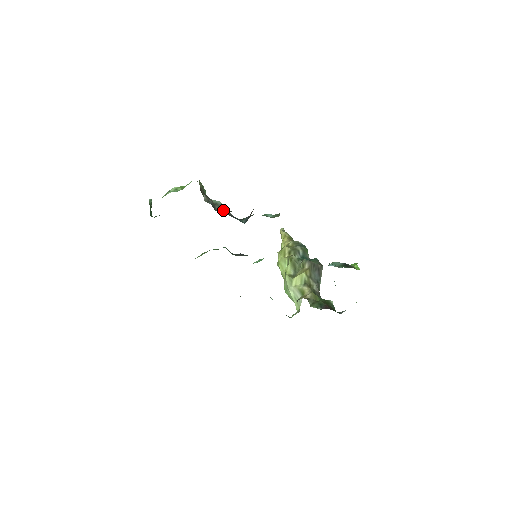
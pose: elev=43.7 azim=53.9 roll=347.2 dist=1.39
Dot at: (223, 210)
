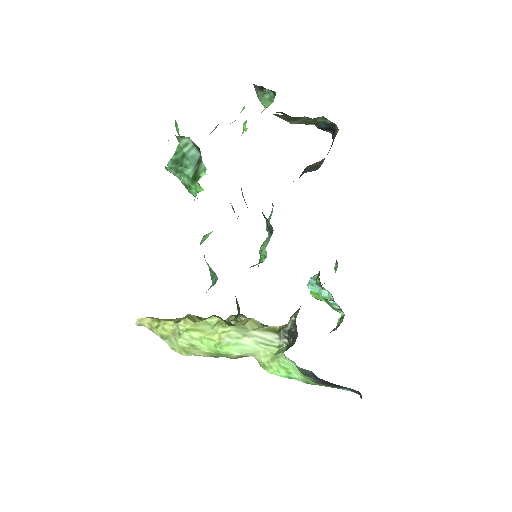
Dot at: occluded
